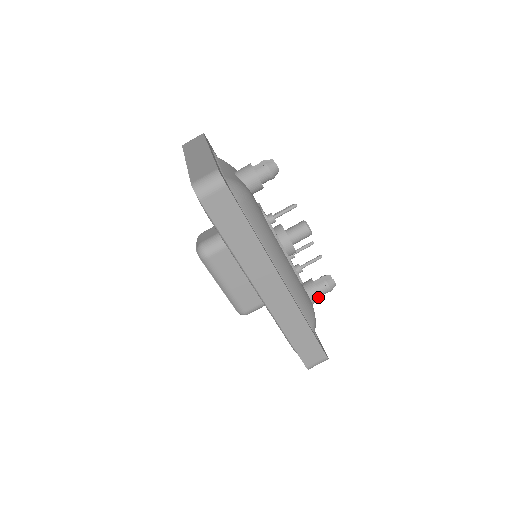
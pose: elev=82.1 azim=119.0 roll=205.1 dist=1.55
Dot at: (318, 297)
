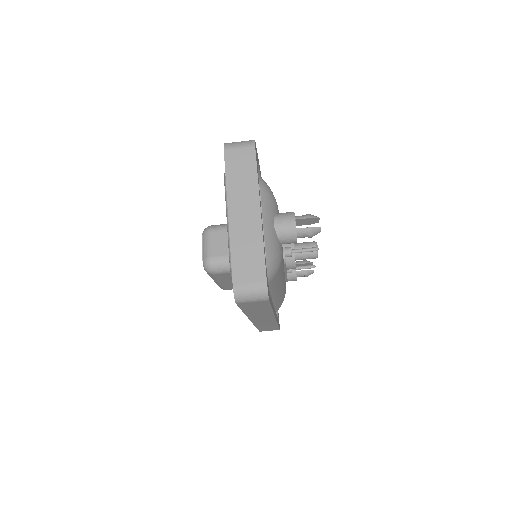
Dot at: (293, 280)
